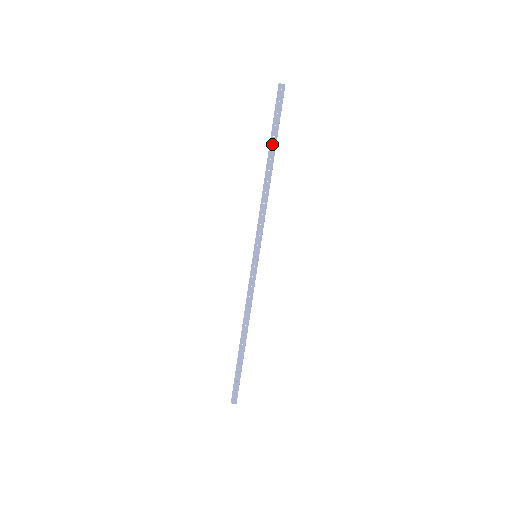
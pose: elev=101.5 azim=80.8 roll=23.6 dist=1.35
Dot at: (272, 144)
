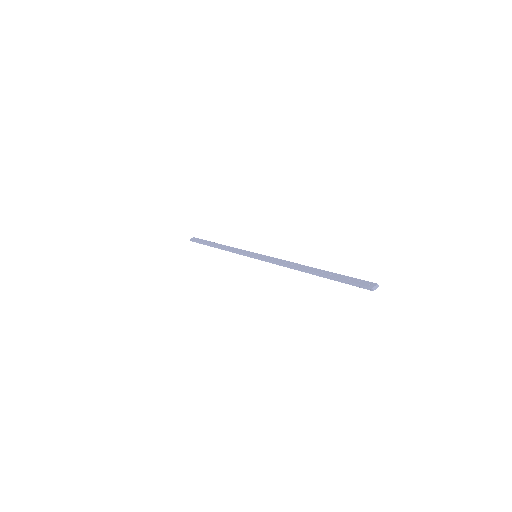
Dot at: (209, 243)
